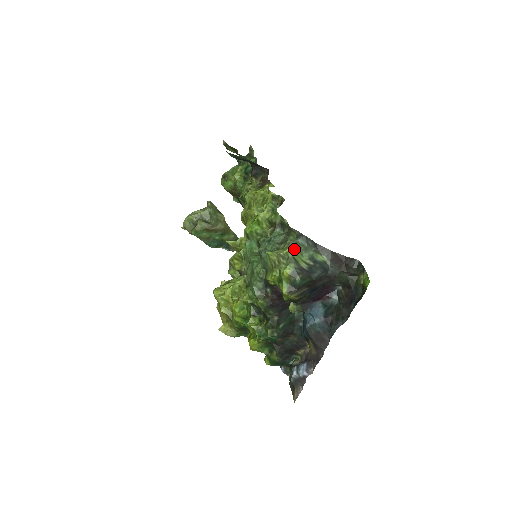
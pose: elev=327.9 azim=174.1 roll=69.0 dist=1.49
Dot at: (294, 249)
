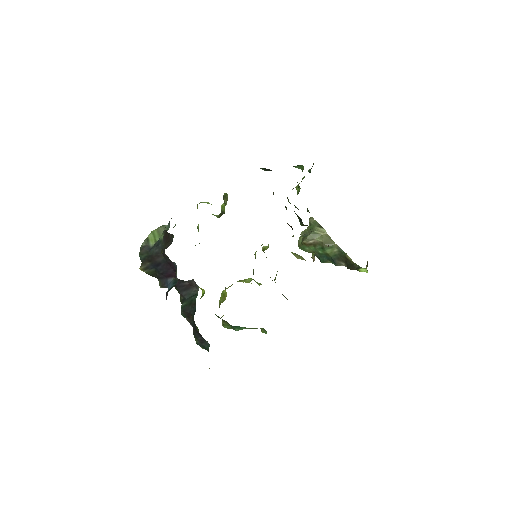
Dot at: (156, 232)
